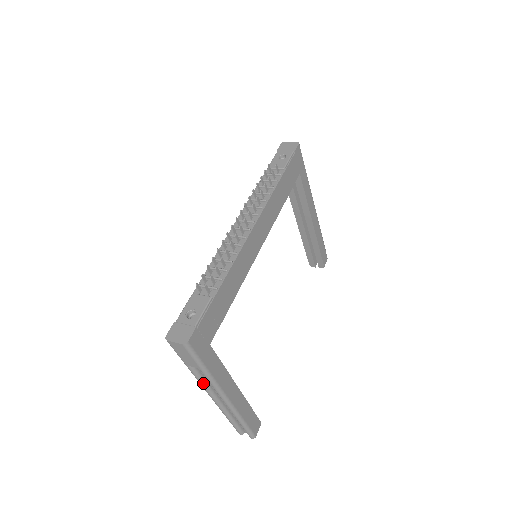
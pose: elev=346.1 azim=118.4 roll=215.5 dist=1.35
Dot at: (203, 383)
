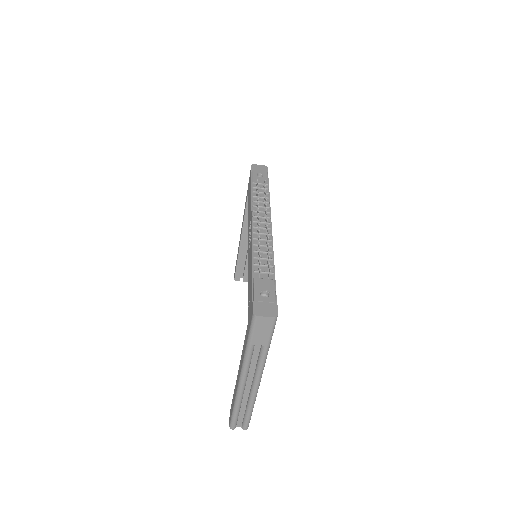
Dot at: (249, 366)
